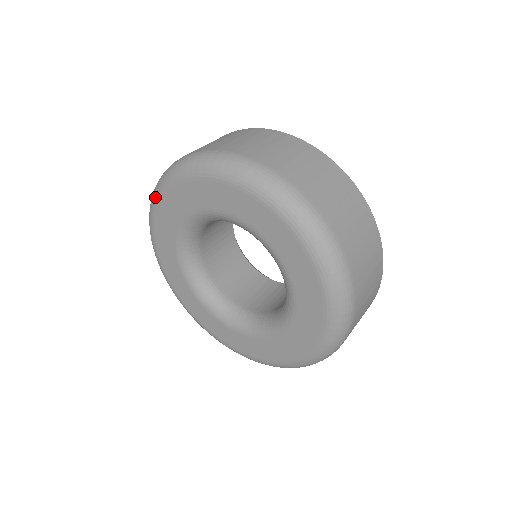
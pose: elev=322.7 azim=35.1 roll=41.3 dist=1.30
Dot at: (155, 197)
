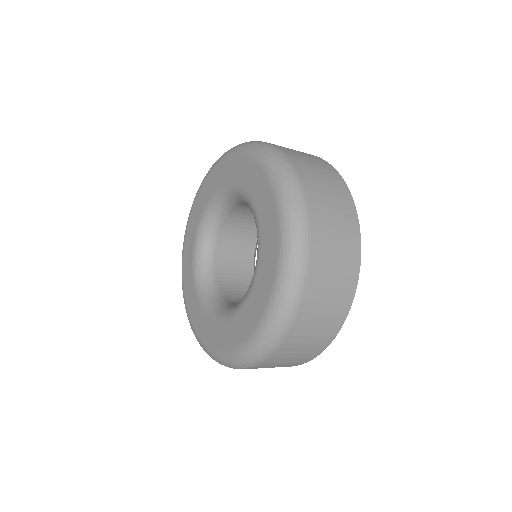
Dot at: (184, 237)
